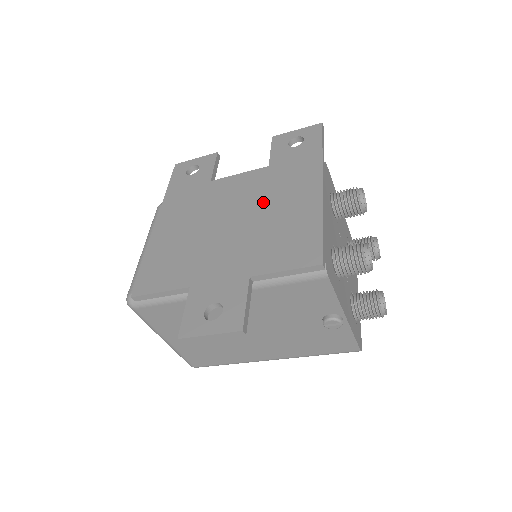
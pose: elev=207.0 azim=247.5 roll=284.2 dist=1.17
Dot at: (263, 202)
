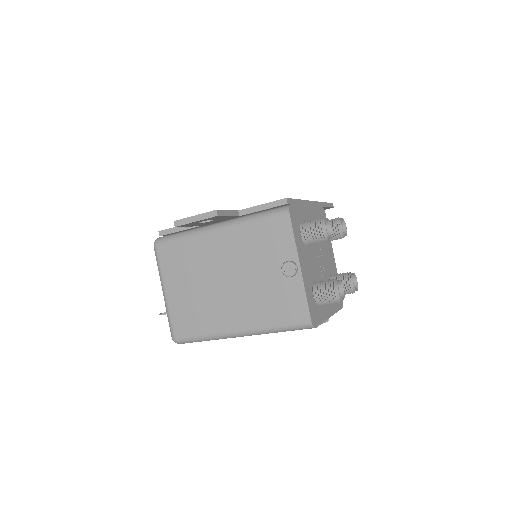
Dot at: occluded
